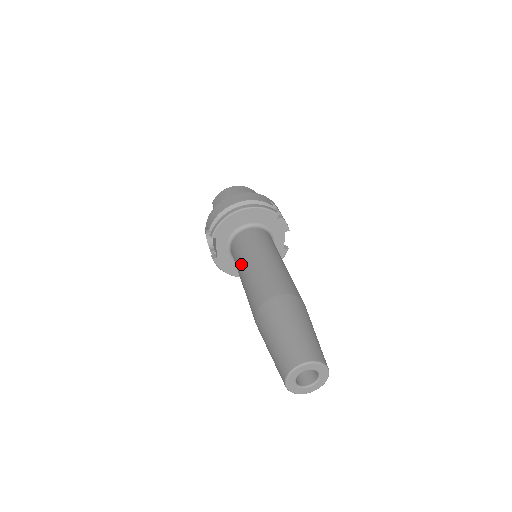
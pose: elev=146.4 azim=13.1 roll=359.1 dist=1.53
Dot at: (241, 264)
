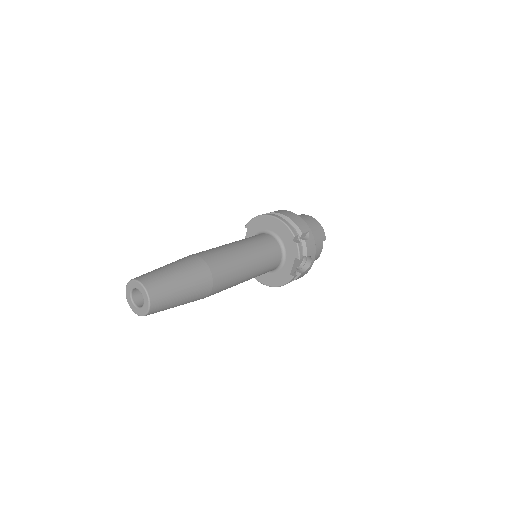
Dot at: occluded
